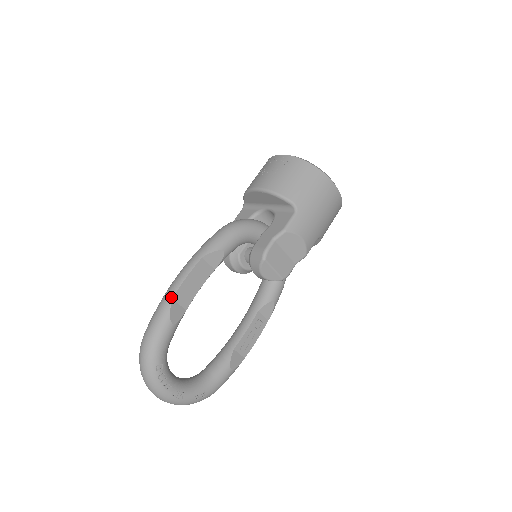
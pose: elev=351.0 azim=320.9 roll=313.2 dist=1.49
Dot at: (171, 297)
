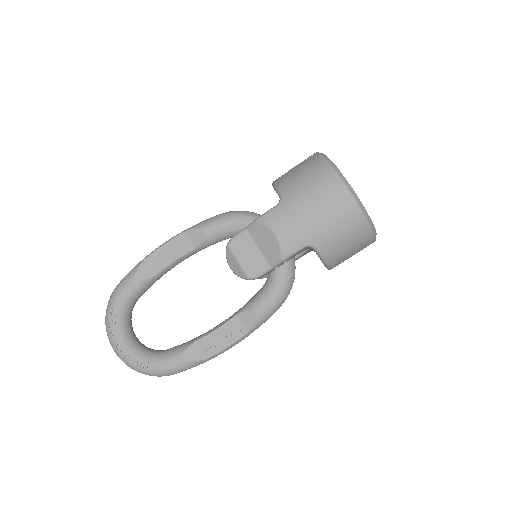
Dot at: (146, 257)
